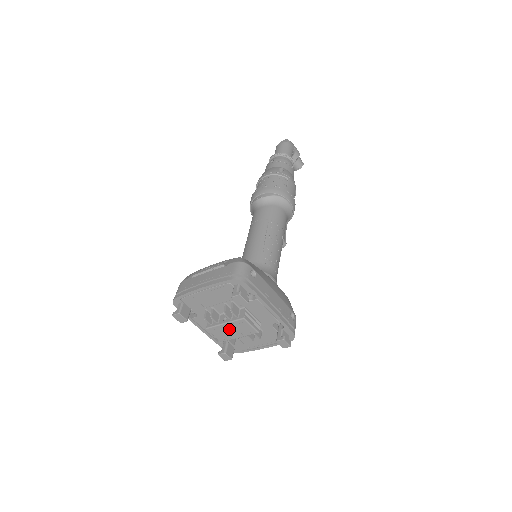
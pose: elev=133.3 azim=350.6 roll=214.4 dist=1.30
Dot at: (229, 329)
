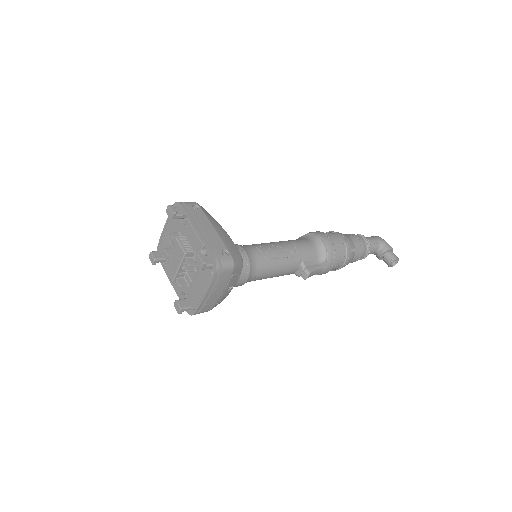
Dot at: (172, 258)
